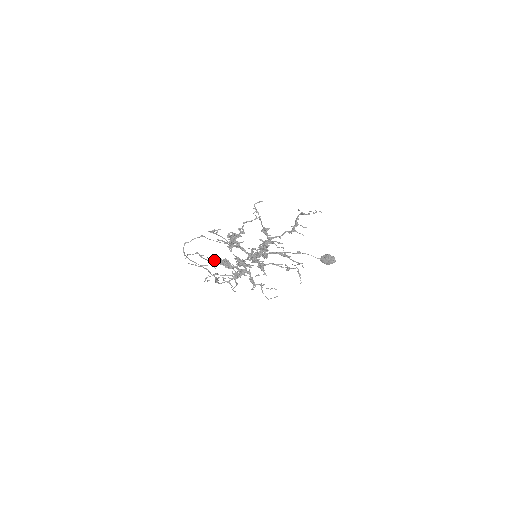
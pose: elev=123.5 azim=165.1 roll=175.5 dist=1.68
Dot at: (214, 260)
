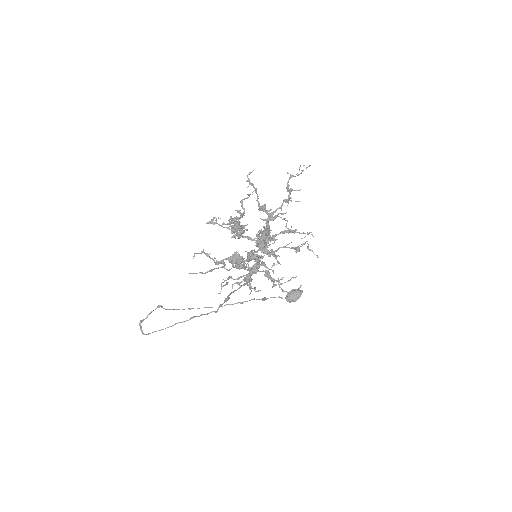
Dot at: (221, 261)
